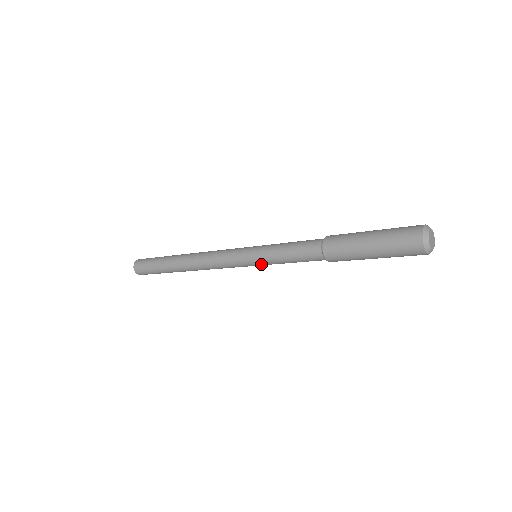
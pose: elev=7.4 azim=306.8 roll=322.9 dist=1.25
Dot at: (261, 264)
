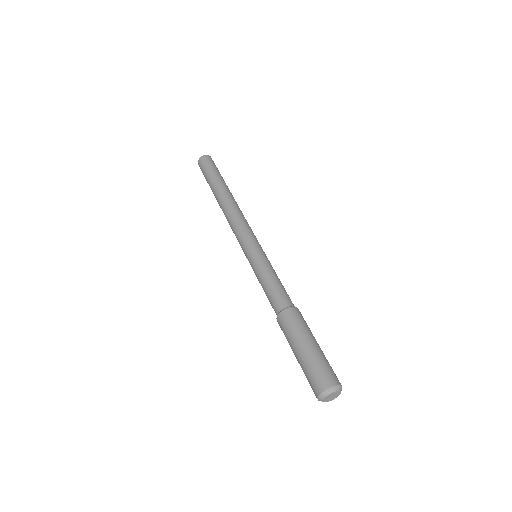
Dot at: occluded
